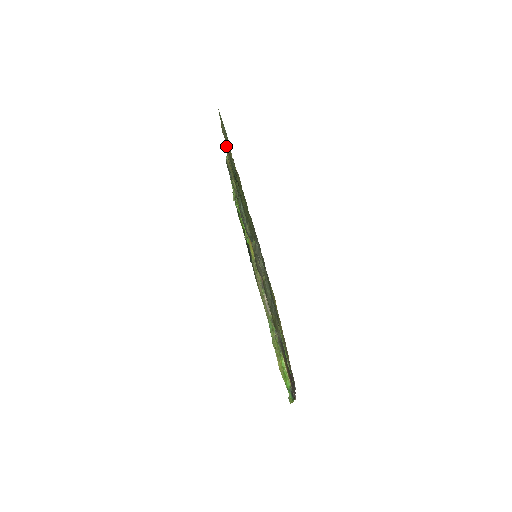
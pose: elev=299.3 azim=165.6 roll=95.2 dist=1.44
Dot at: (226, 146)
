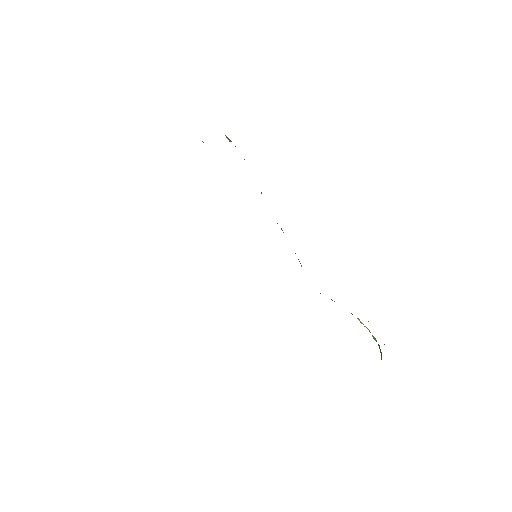
Dot at: occluded
